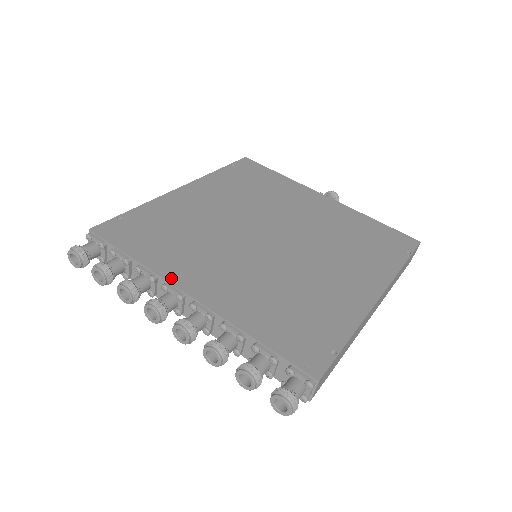
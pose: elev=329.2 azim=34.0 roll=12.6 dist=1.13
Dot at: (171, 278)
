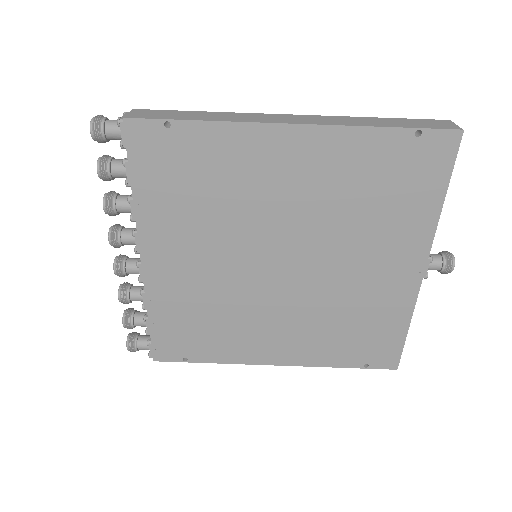
Dot at: (143, 235)
